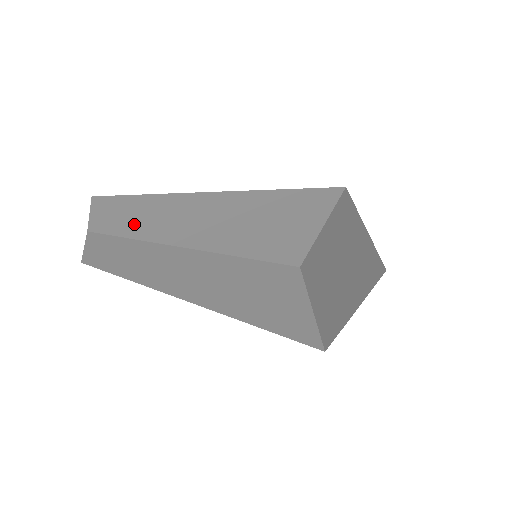
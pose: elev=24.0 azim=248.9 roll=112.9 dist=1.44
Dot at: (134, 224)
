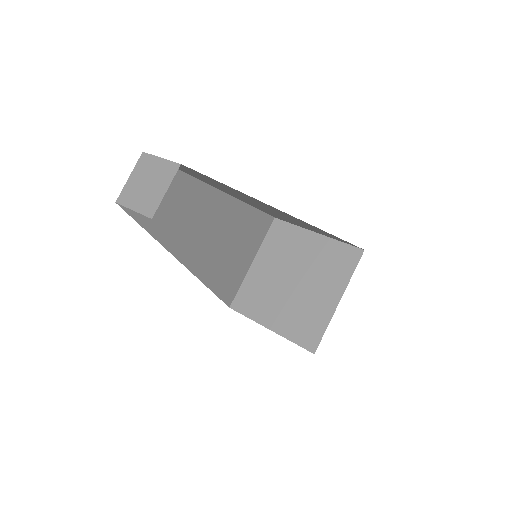
Dot at: (192, 173)
